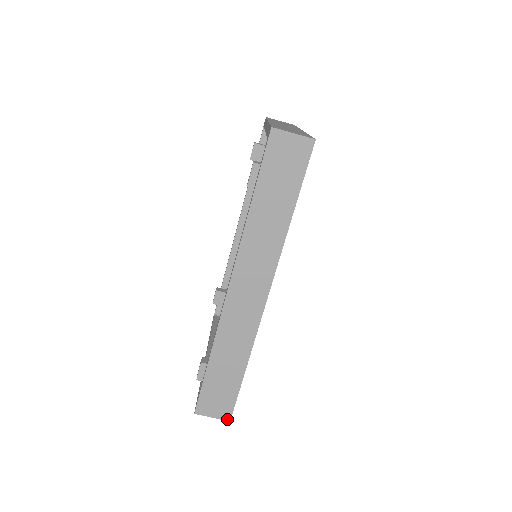
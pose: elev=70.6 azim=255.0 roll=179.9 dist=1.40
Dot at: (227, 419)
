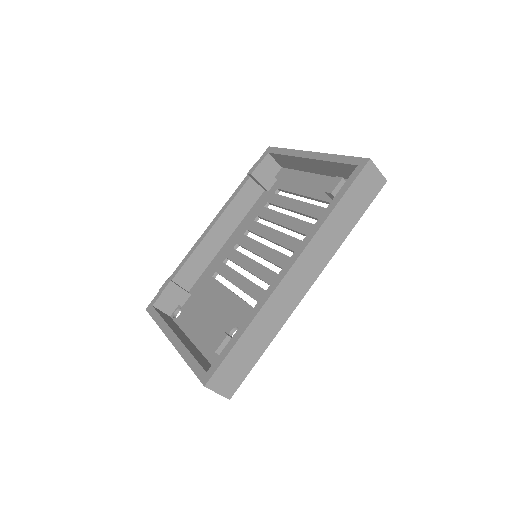
Dot at: (228, 397)
